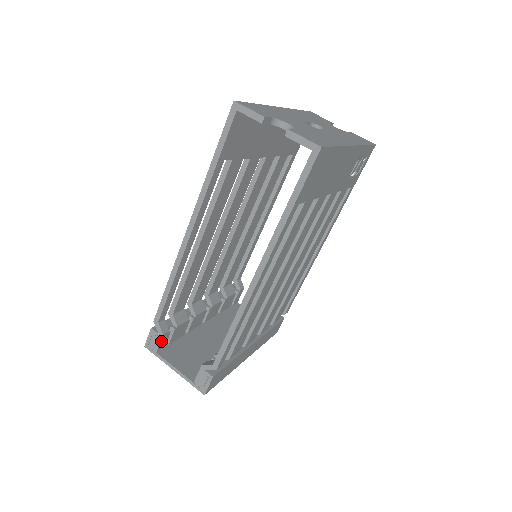
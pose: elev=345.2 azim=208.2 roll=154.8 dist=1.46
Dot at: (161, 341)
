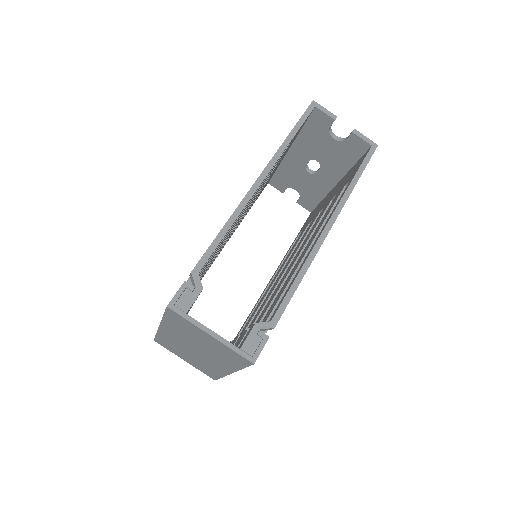
Dot at: (196, 298)
